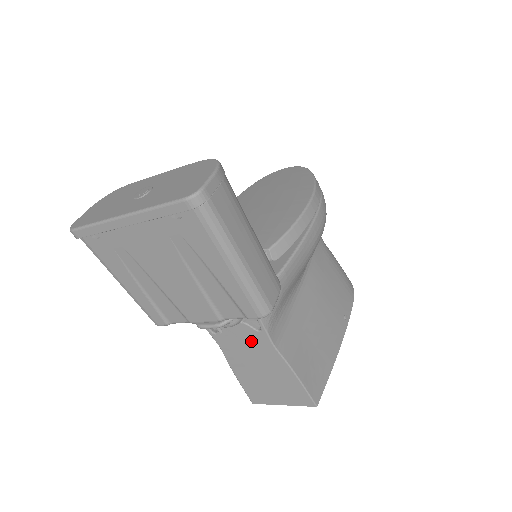
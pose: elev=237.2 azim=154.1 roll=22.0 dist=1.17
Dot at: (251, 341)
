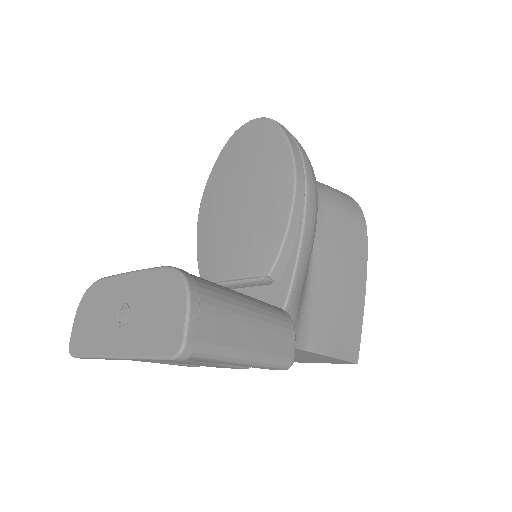
Dot at: occluded
